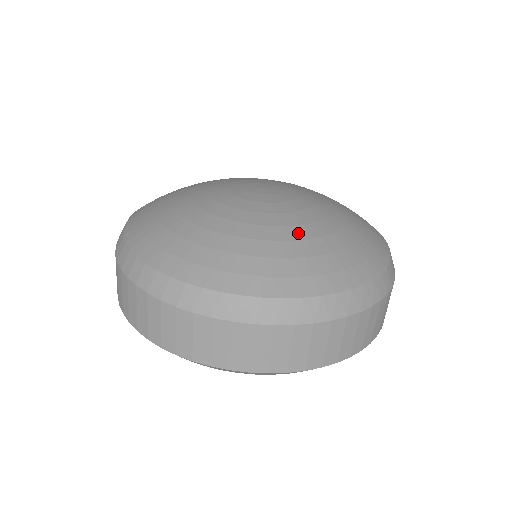
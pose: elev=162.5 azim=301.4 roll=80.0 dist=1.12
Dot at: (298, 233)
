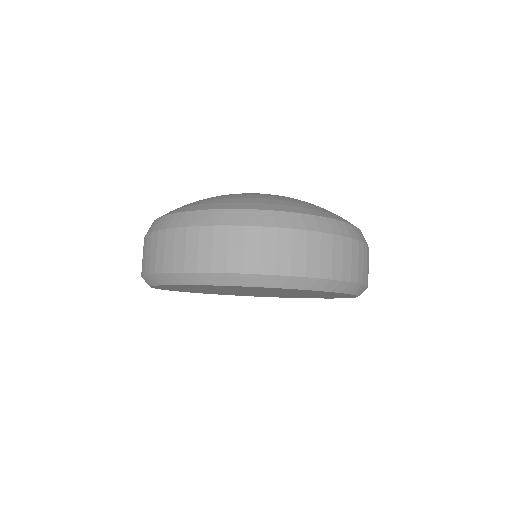
Dot at: occluded
